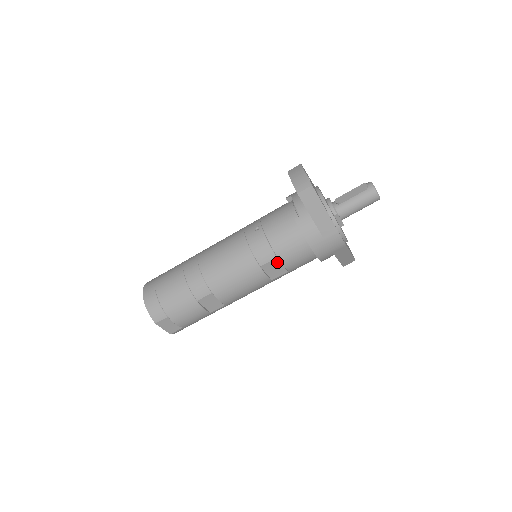
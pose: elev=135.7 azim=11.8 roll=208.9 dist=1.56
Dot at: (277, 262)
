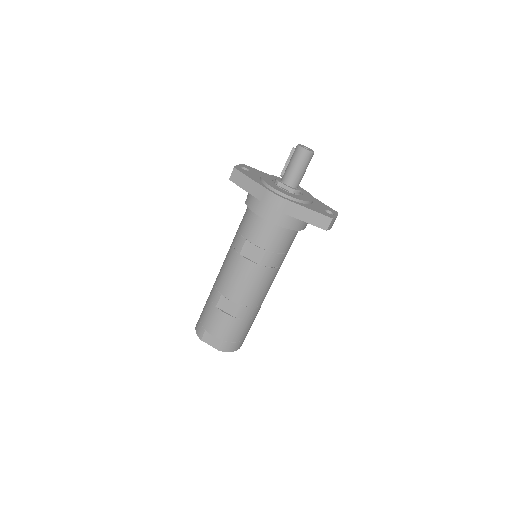
Dot at: (250, 244)
